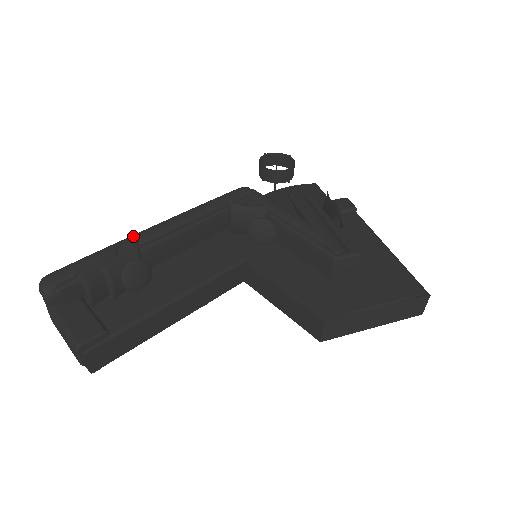
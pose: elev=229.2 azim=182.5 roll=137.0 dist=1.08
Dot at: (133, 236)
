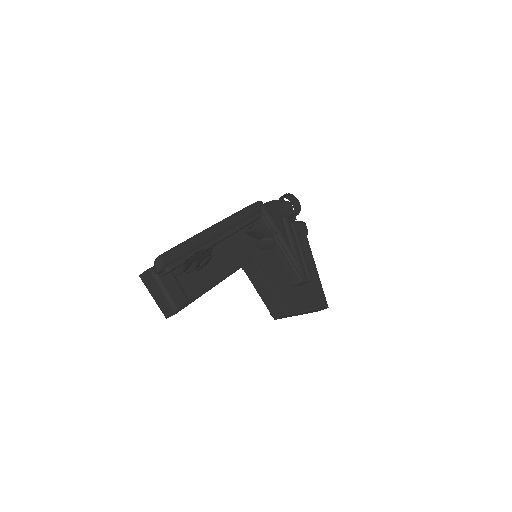
Dot at: (205, 233)
